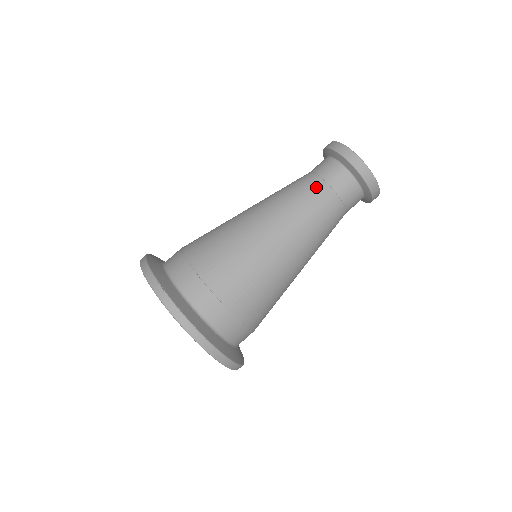
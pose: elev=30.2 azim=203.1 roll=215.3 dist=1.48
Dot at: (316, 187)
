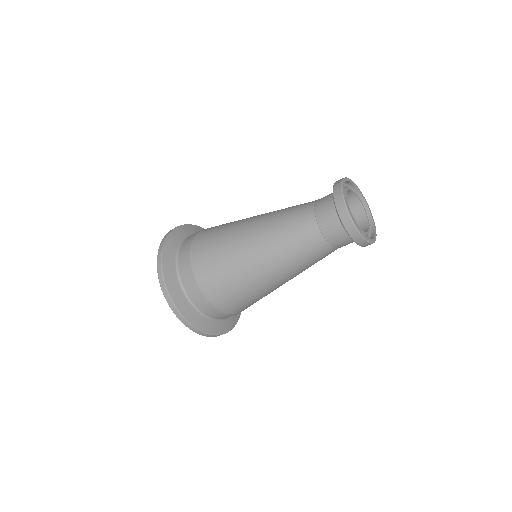
Dot at: (305, 219)
